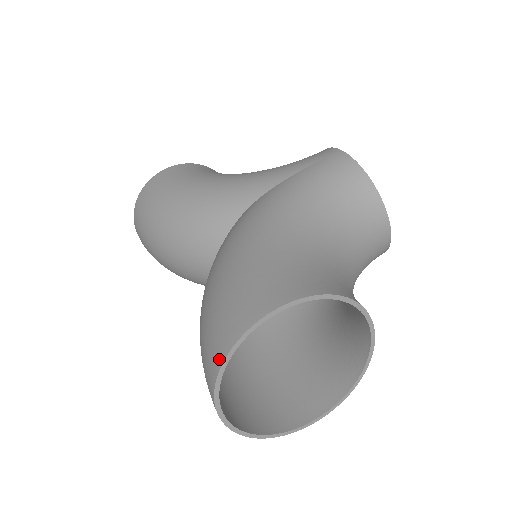
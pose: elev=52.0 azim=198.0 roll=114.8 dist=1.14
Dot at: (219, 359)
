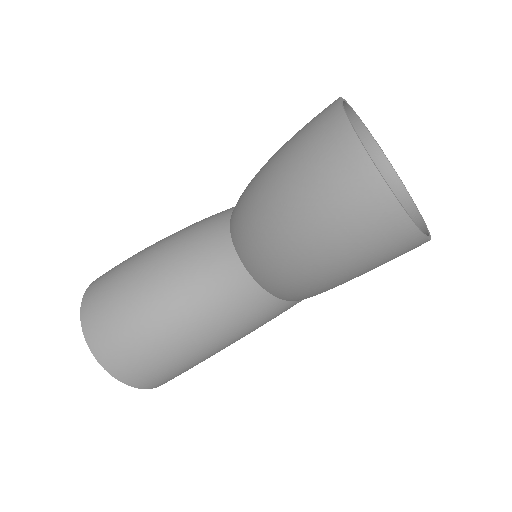
Dot at: (336, 112)
